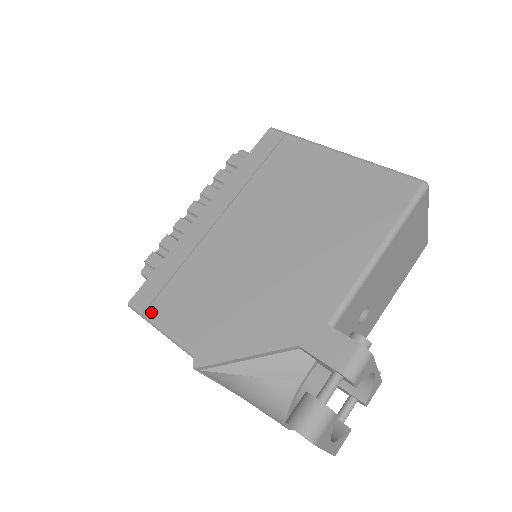
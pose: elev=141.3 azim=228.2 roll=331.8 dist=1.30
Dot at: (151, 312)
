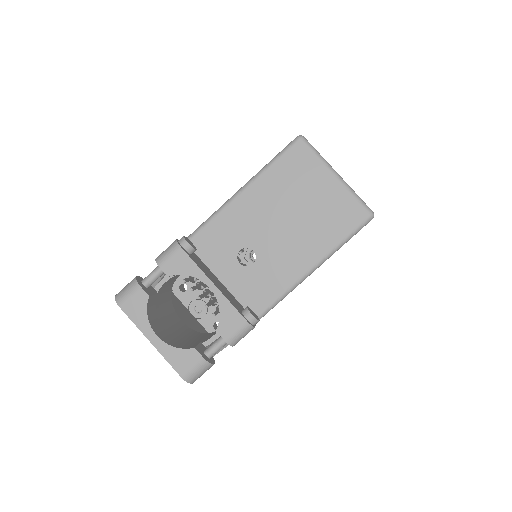
Dot at: occluded
